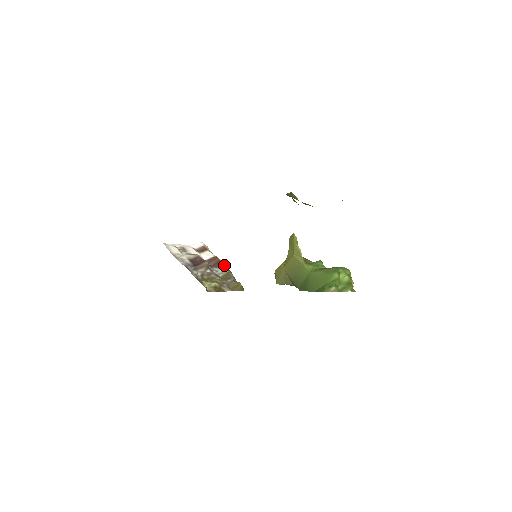
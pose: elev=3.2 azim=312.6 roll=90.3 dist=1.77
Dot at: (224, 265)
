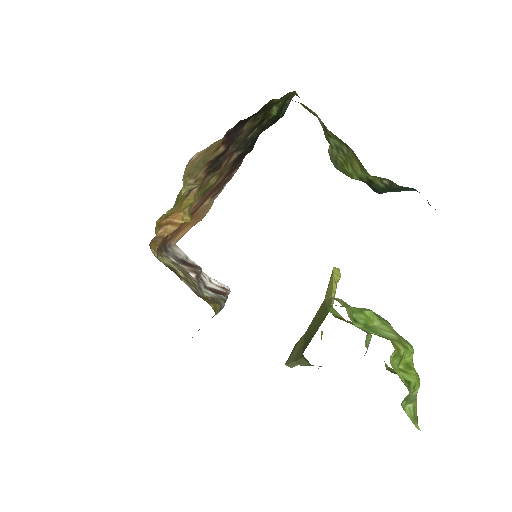
Dot at: (225, 298)
